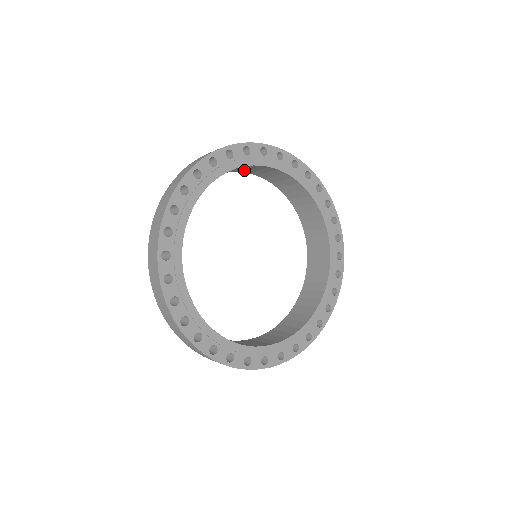
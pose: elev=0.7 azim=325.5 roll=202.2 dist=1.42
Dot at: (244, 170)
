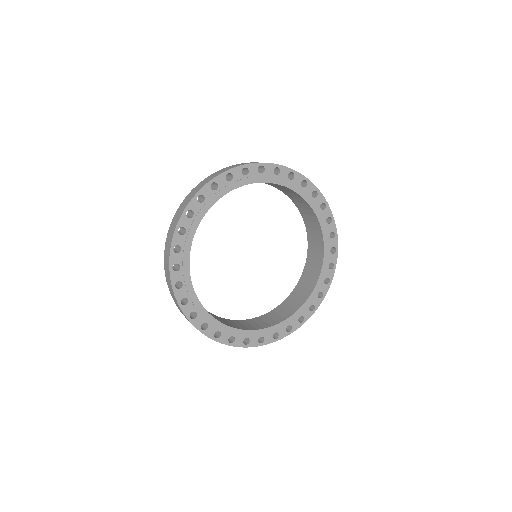
Dot at: occluded
